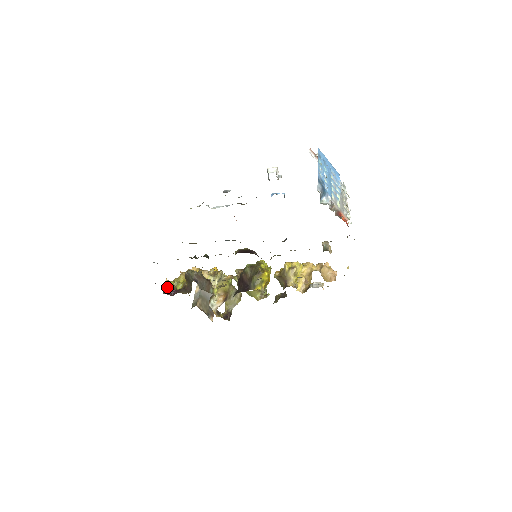
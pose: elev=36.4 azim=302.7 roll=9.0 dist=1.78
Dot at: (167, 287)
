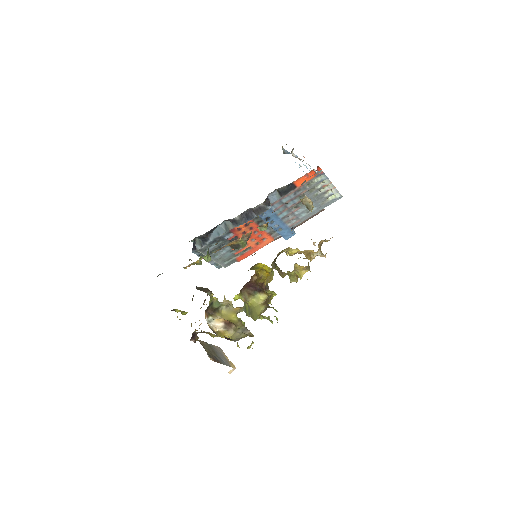
Dot at: occluded
